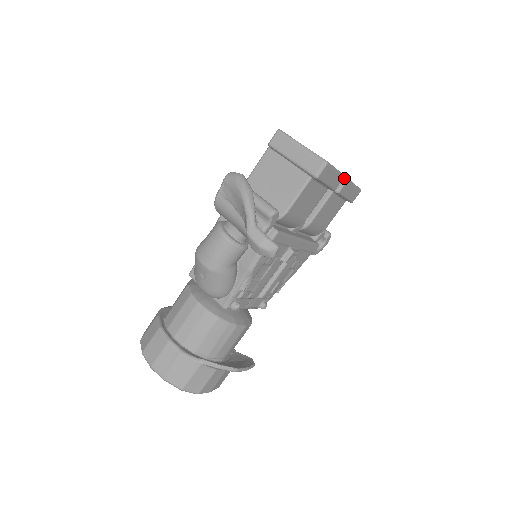
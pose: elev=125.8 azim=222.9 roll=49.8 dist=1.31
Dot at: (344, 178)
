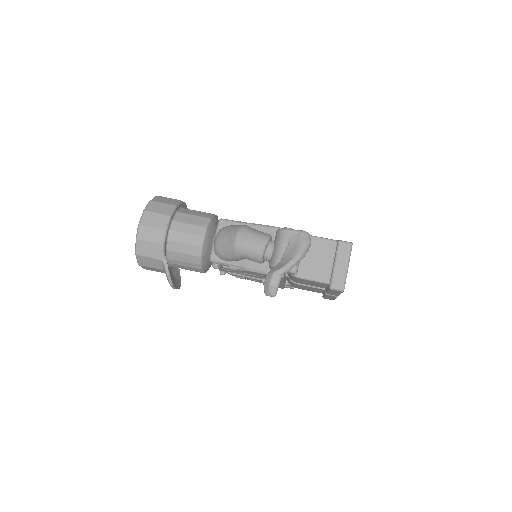
Dot at: occluded
